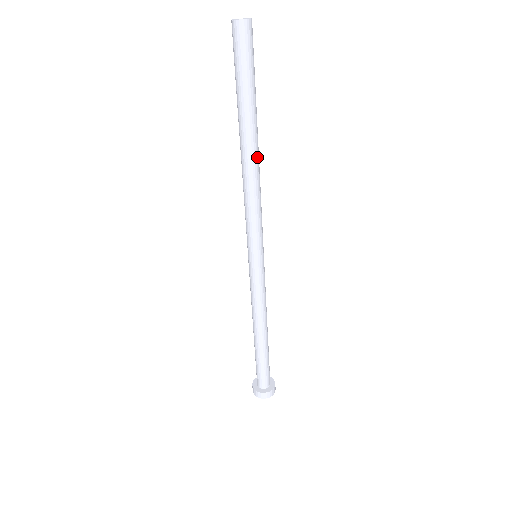
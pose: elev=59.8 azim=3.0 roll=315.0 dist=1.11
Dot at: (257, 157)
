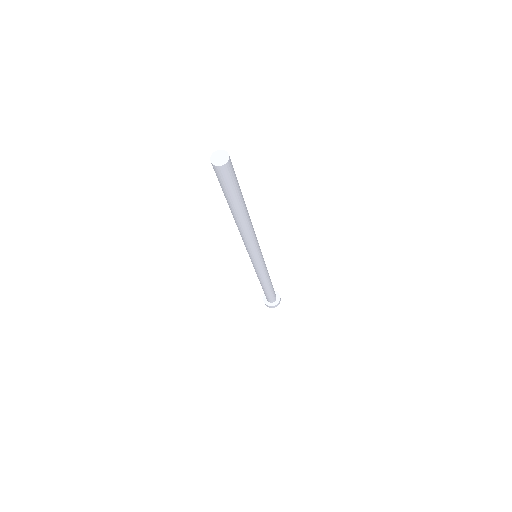
Dot at: (248, 222)
